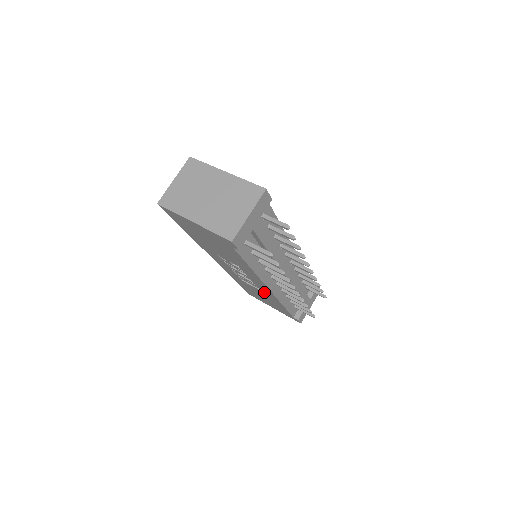
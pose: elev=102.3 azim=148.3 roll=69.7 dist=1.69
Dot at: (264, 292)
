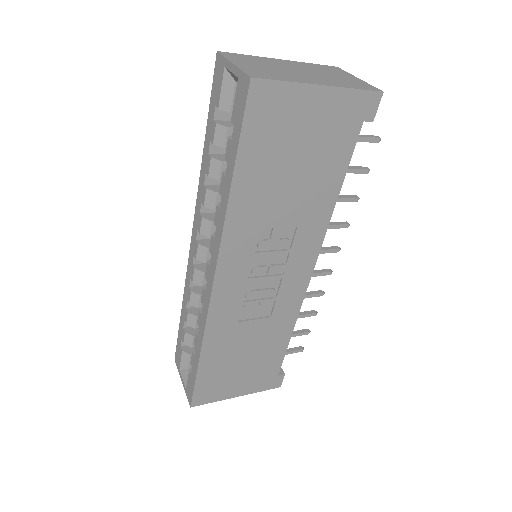
Dot at: (278, 313)
